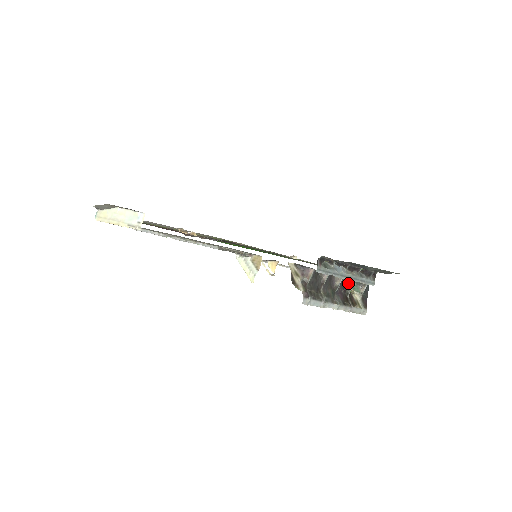
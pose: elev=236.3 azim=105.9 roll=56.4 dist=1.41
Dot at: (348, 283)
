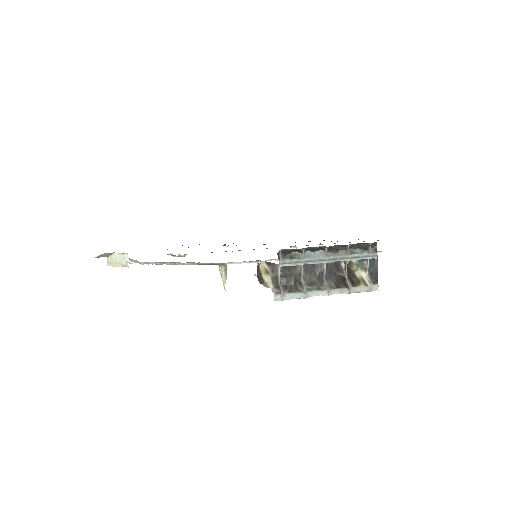
Dot at: (352, 261)
